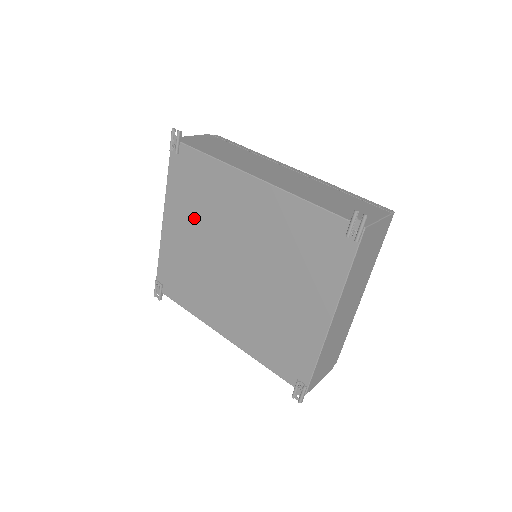
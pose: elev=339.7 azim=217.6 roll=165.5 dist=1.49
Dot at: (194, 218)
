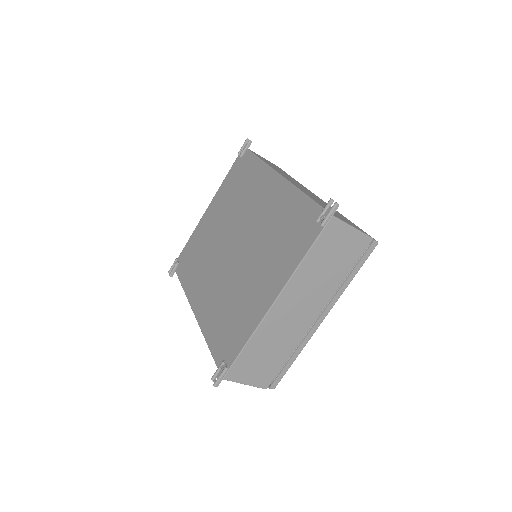
Dot at: (226, 207)
